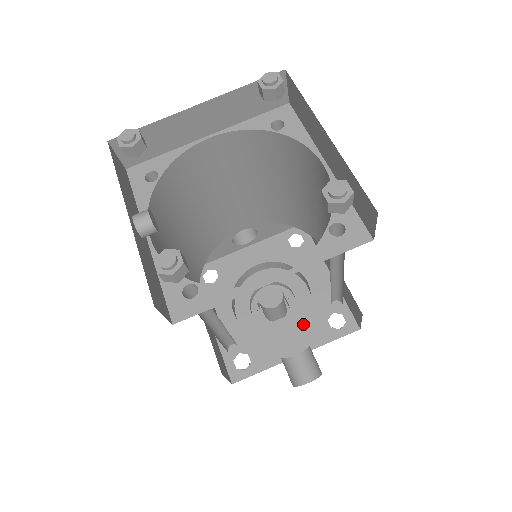
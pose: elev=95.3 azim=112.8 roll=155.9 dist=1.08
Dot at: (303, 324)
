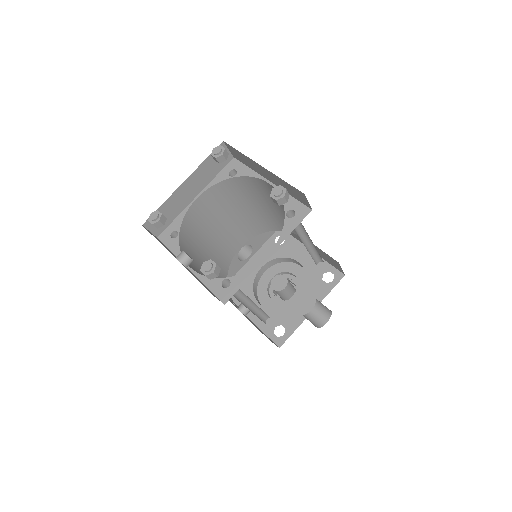
Dot at: (308, 290)
